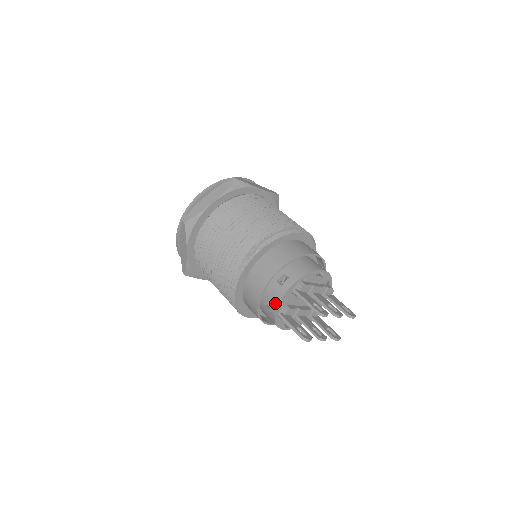
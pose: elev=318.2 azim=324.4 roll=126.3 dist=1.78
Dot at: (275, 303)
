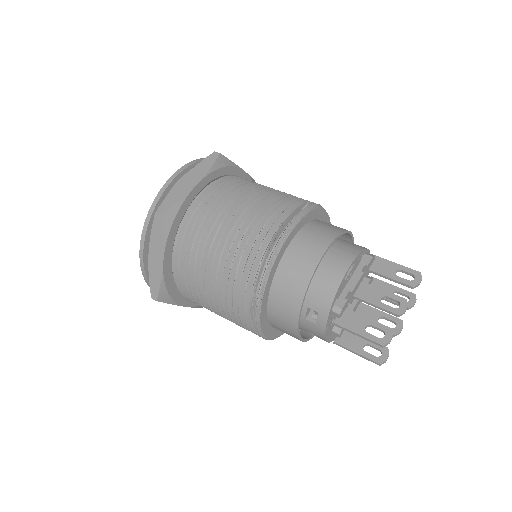
Dot at: (321, 338)
